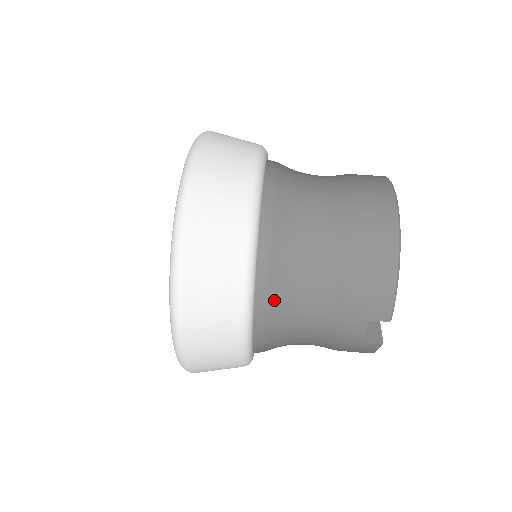
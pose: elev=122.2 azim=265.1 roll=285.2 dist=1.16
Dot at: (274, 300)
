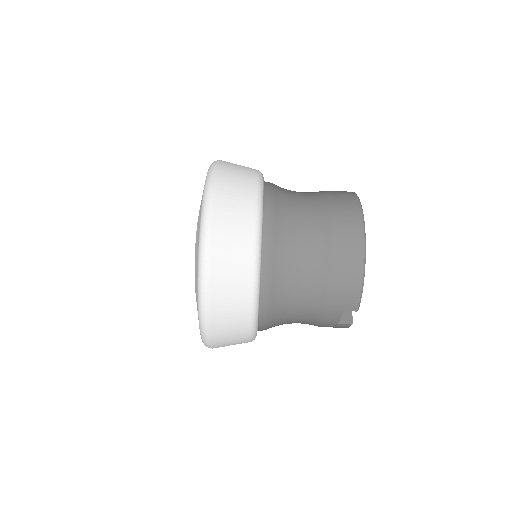
Dot at: (273, 301)
